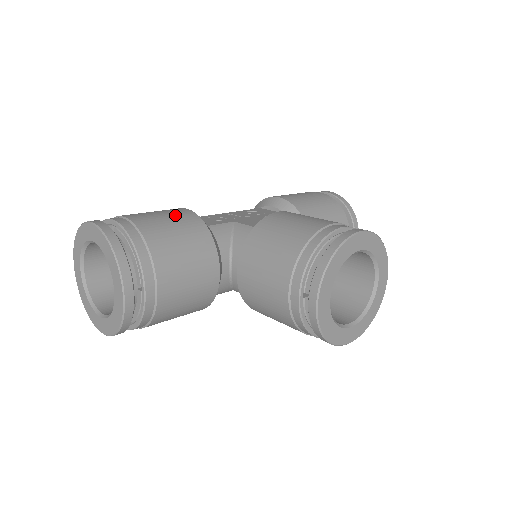
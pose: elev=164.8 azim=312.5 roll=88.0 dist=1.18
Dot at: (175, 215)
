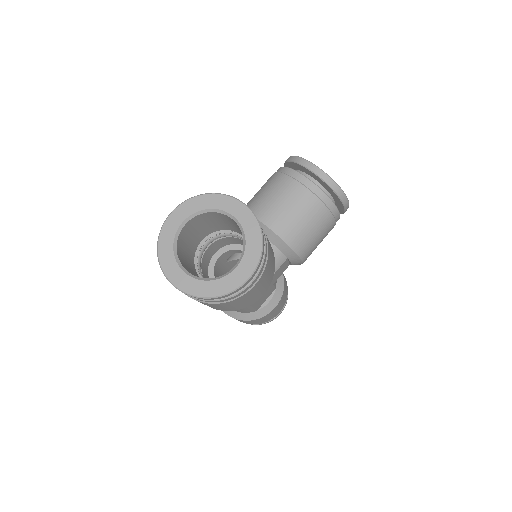
Dot at: occluded
